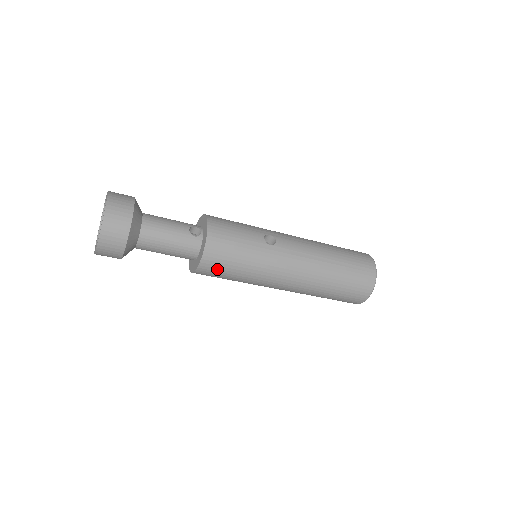
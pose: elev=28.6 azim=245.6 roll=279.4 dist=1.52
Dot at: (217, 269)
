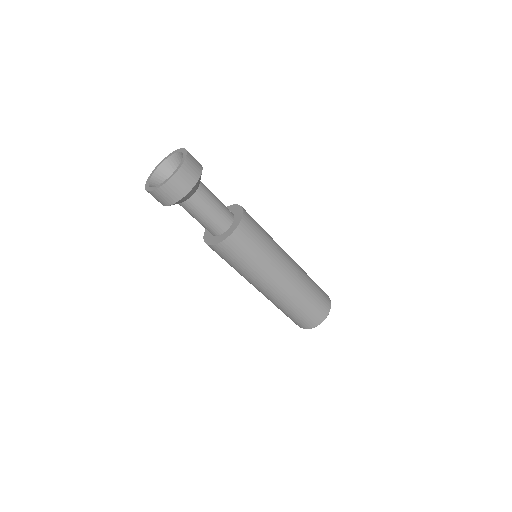
Dot at: (245, 240)
